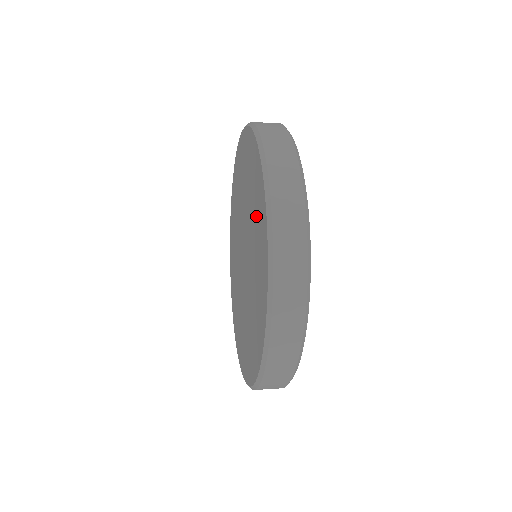
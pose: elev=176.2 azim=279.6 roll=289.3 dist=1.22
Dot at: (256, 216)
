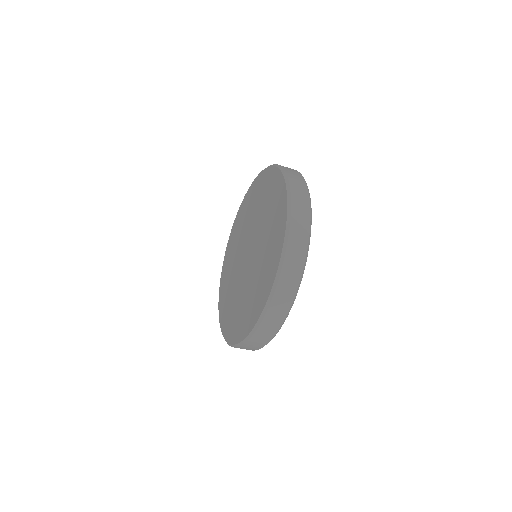
Dot at: (271, 203)
